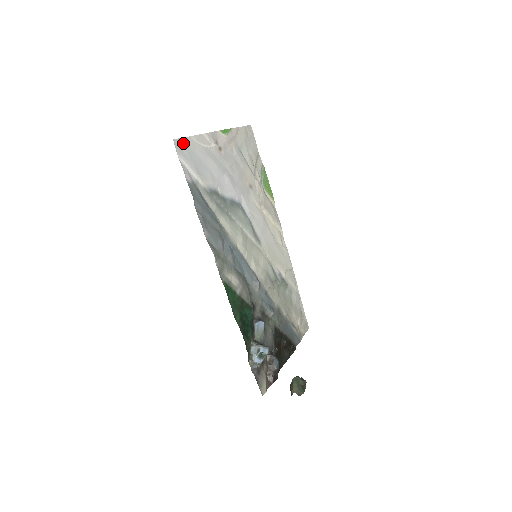
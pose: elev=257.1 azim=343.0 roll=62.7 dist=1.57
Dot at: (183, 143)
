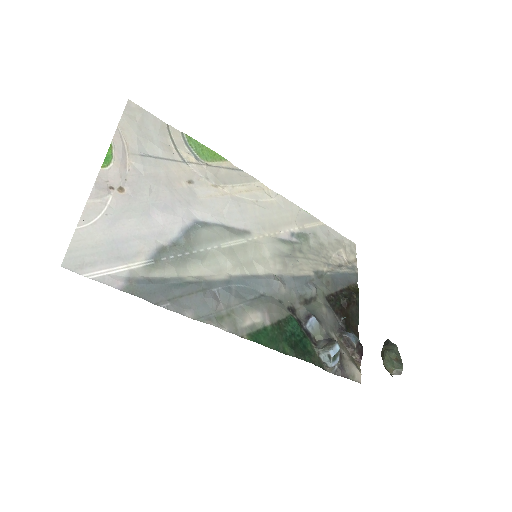
Dot at: (75, 252)
